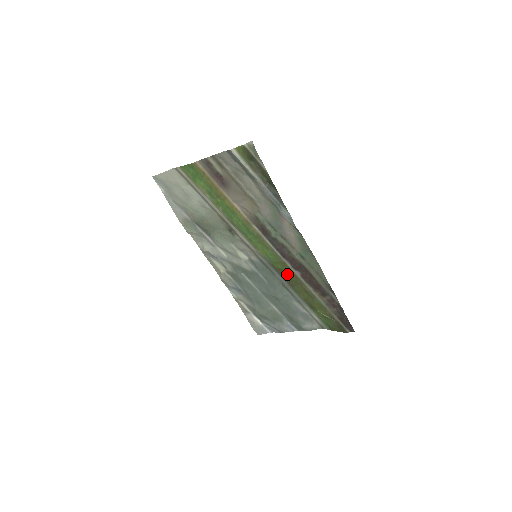
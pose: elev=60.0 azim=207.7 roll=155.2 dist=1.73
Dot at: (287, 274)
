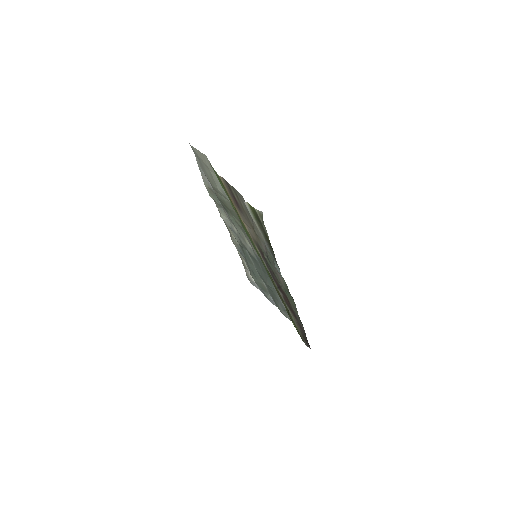
Dot at: occluded
